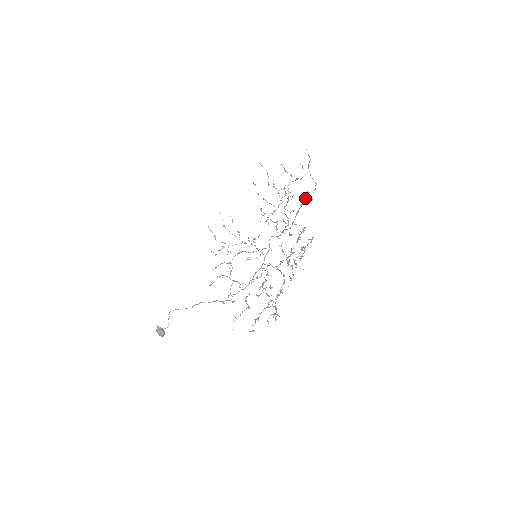
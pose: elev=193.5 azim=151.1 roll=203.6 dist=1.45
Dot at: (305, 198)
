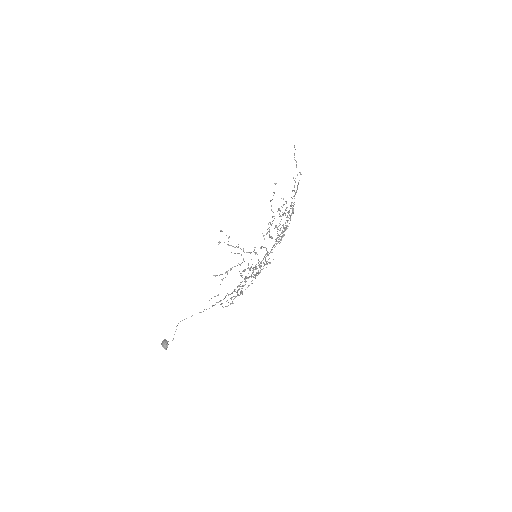
Dot at: (294, 187)
